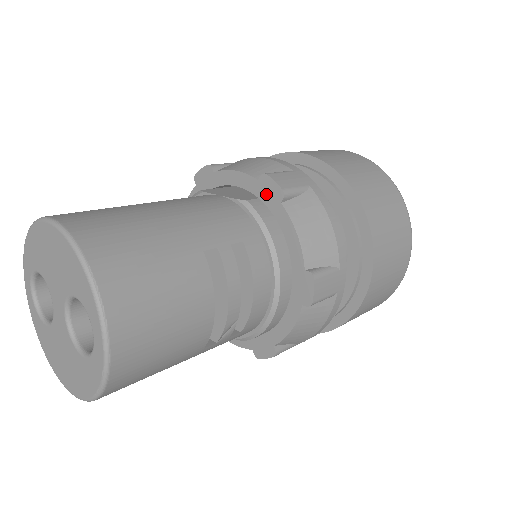
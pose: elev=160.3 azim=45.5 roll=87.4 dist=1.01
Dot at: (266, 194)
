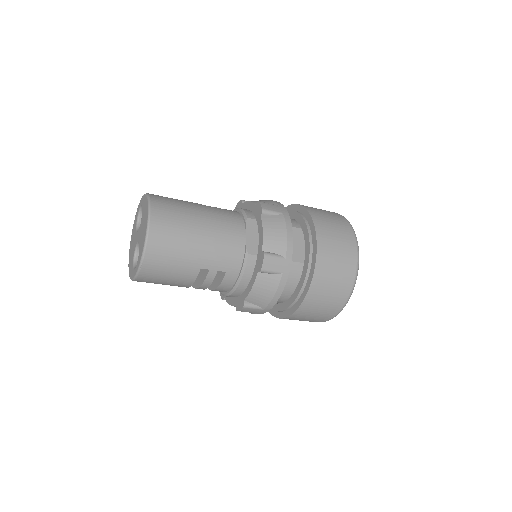
Dot at: (259, 260)
